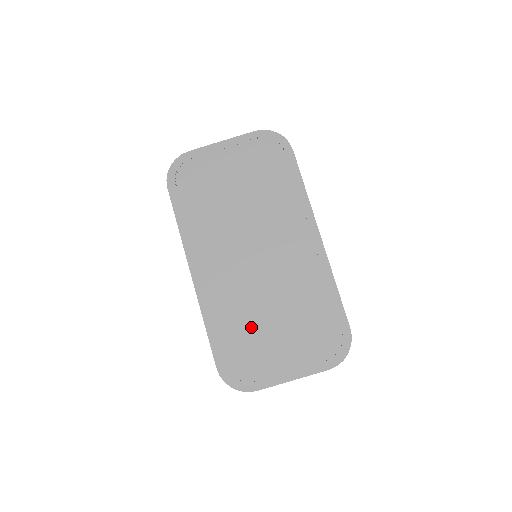
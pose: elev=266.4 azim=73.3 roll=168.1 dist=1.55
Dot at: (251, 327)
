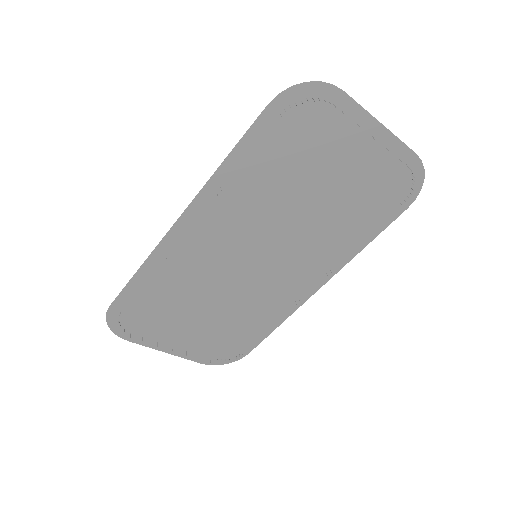
Dot at: (180, 301)
